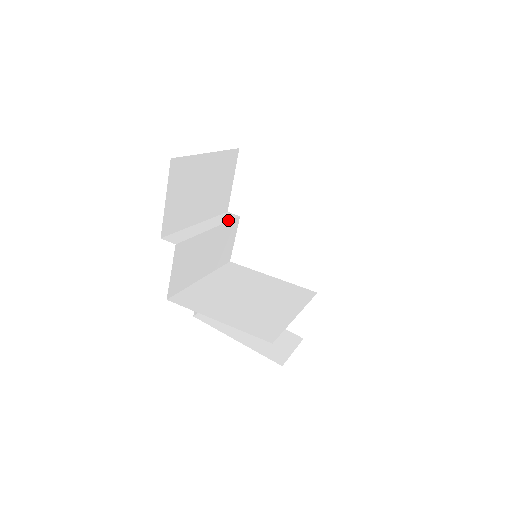
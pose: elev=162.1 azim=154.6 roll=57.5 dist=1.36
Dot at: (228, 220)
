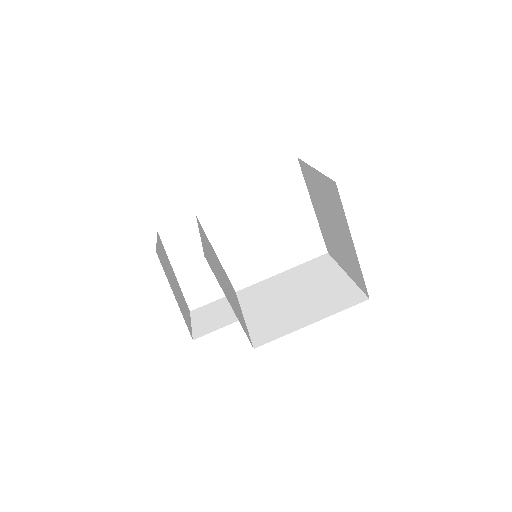
Dot at: occluded
